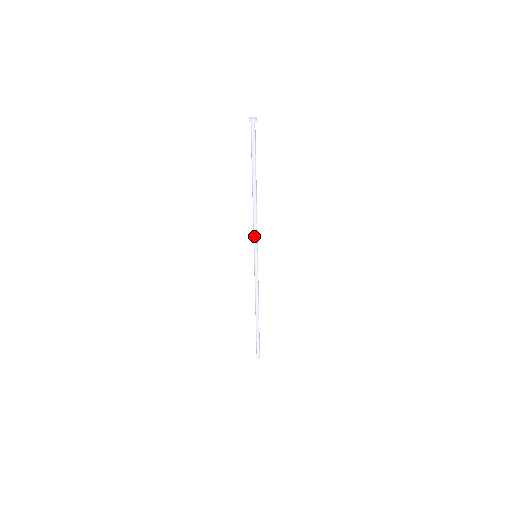
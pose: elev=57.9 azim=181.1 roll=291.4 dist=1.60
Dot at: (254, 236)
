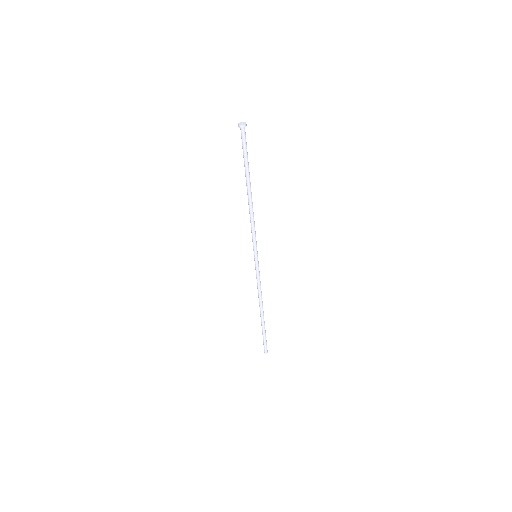
Dot at: (252, 237)
